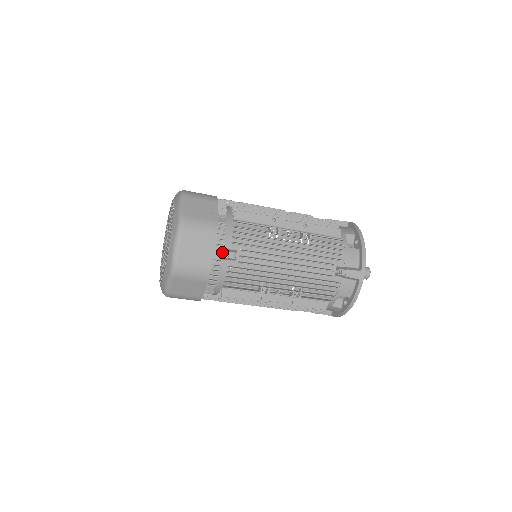
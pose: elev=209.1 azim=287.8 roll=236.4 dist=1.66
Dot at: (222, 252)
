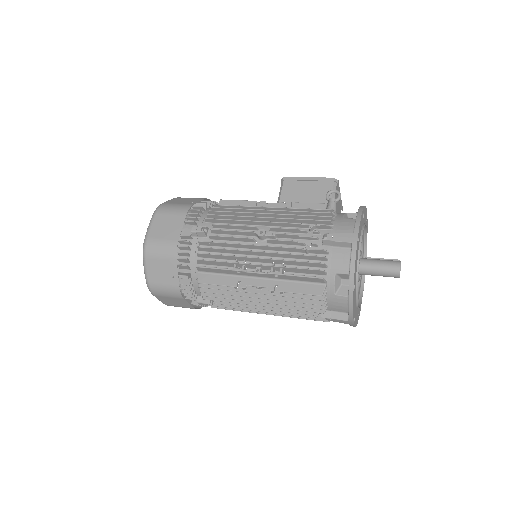
Dot at: (199, 297)
